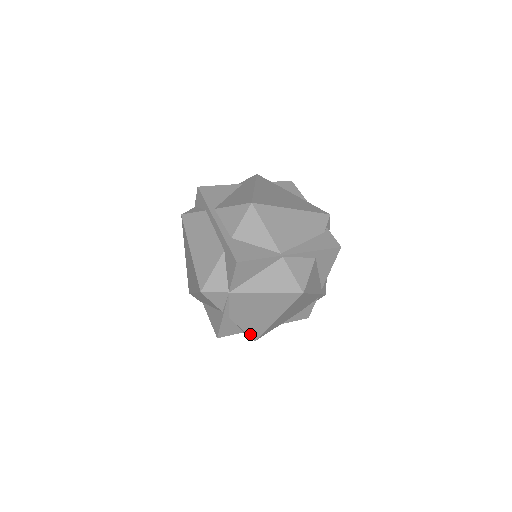
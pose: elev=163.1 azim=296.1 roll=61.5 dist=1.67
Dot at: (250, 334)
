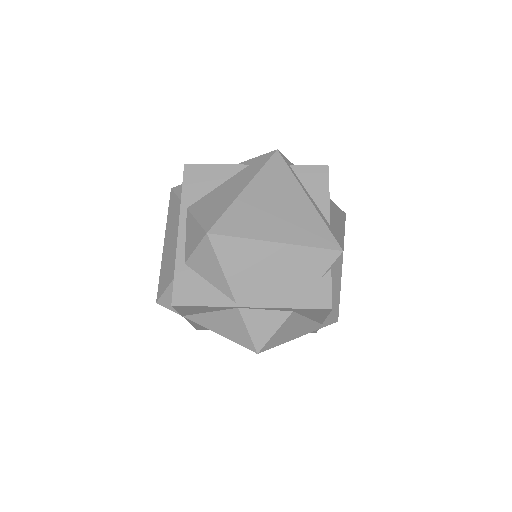
Dot at: occluded
